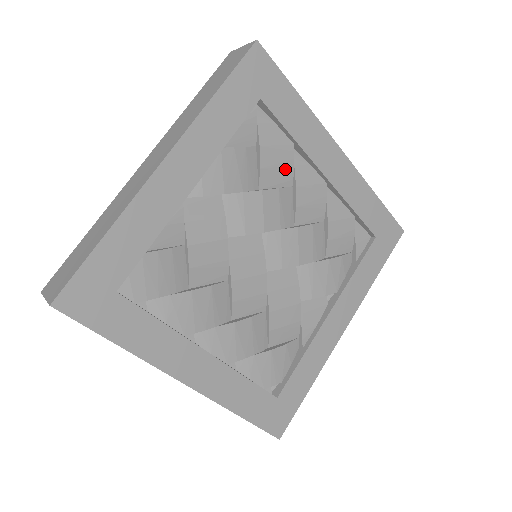
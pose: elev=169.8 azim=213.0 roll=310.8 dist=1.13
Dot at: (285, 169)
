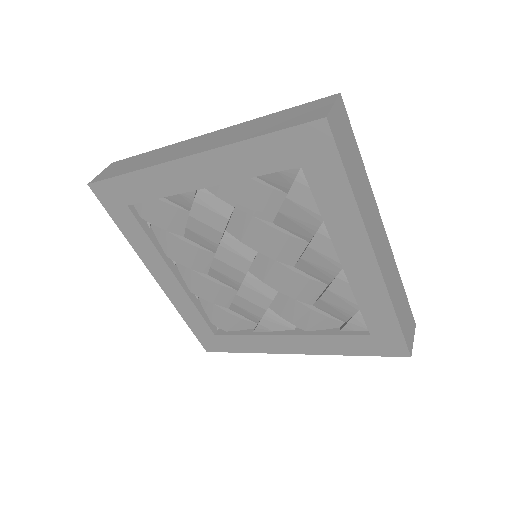
Dot at: (306, 228)
